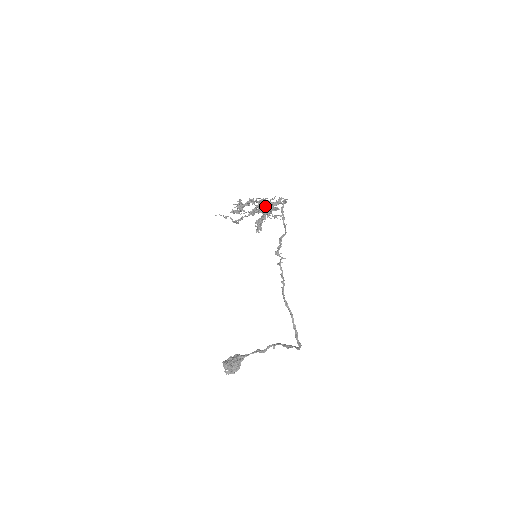
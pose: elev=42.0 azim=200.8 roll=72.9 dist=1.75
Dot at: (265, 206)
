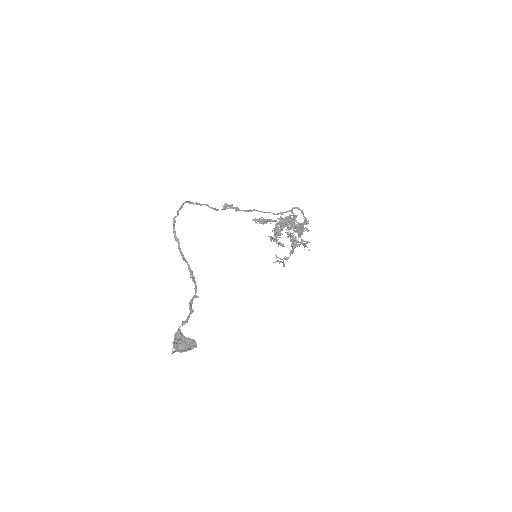
Dot at: occluded
